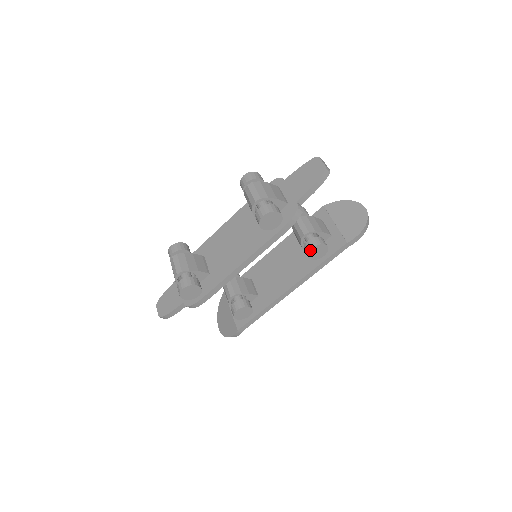
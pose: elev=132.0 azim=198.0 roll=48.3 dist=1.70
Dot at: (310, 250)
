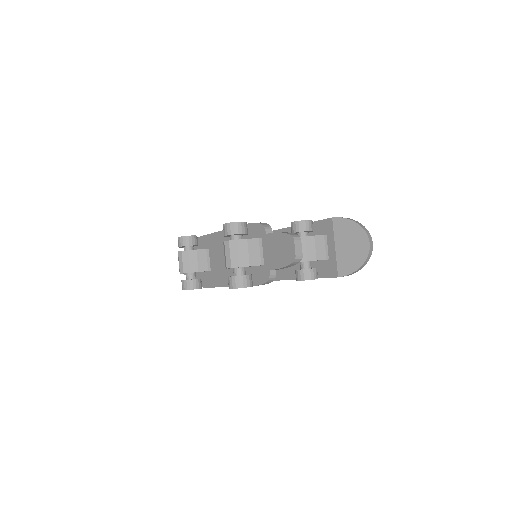
Dot at: (297, 280)
